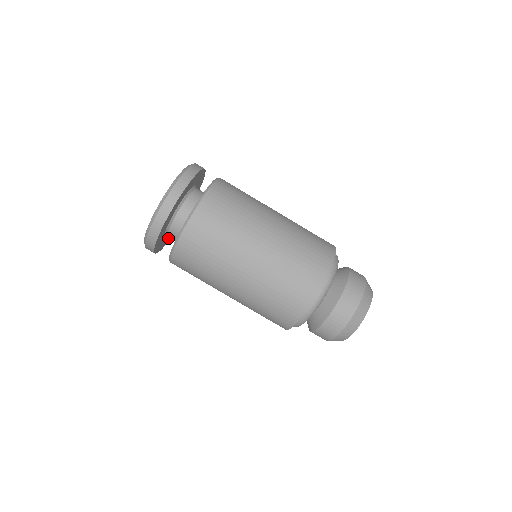
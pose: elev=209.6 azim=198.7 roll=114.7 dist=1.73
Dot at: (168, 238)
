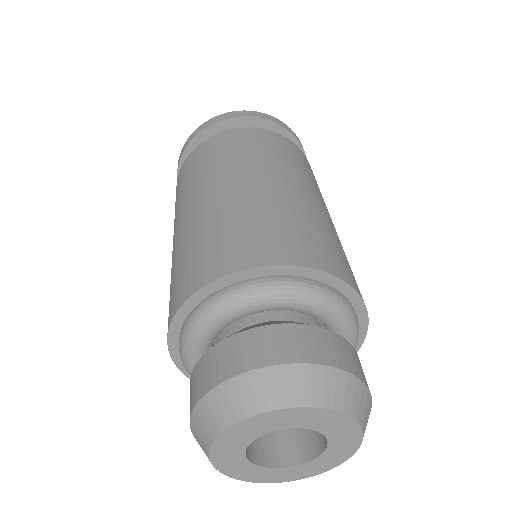
Dot at: occluded
